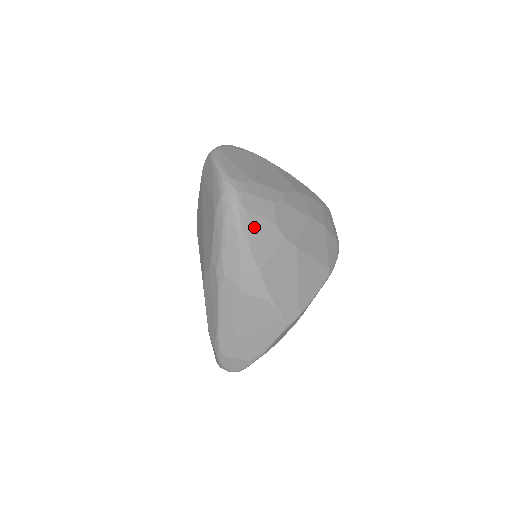
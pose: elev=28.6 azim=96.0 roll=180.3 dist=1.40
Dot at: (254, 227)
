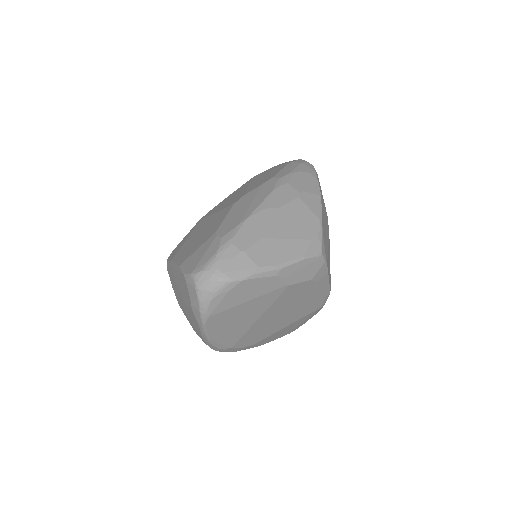
Dot at: (319, 183)
